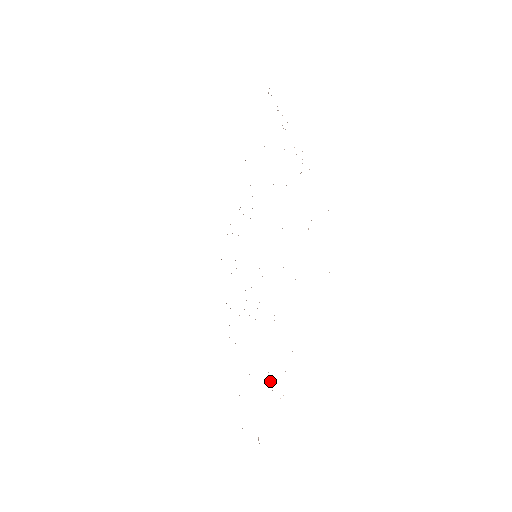
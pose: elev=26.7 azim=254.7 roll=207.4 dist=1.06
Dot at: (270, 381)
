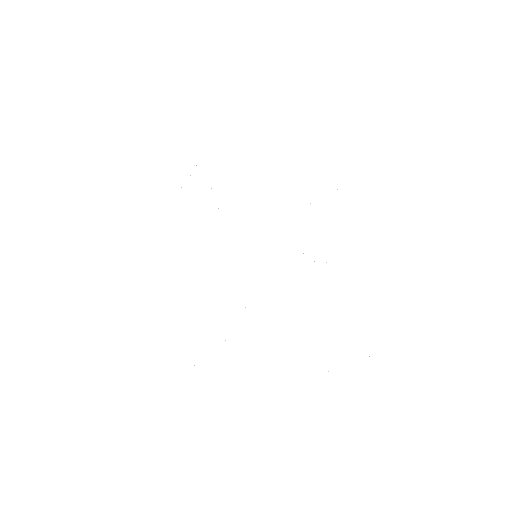
Dot at: occluded
